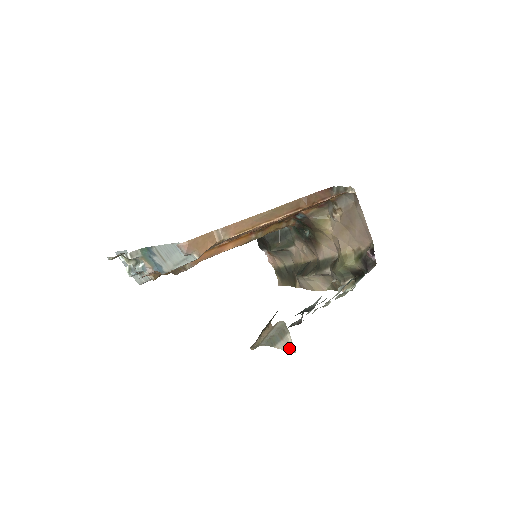
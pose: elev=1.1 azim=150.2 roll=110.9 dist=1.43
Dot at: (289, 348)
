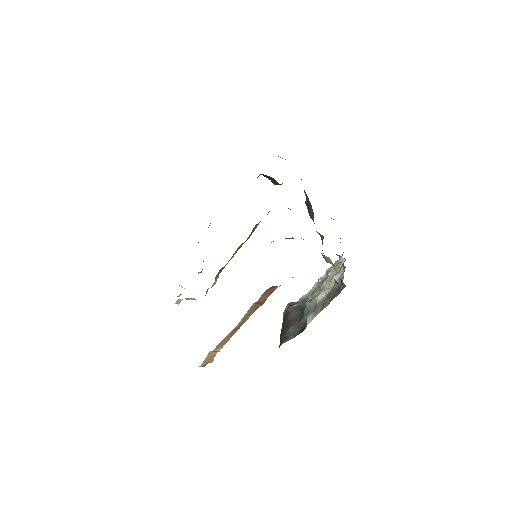
Dot at: occluded
